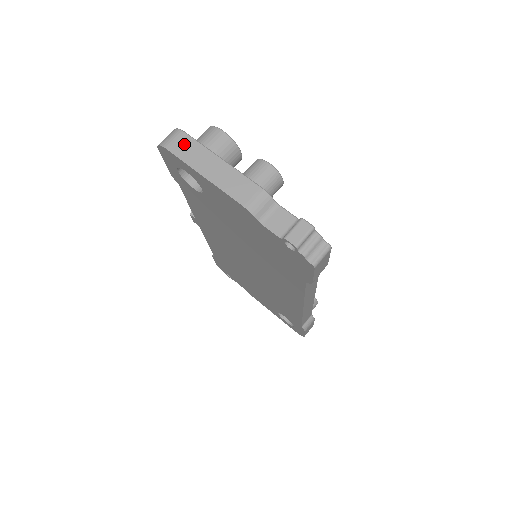
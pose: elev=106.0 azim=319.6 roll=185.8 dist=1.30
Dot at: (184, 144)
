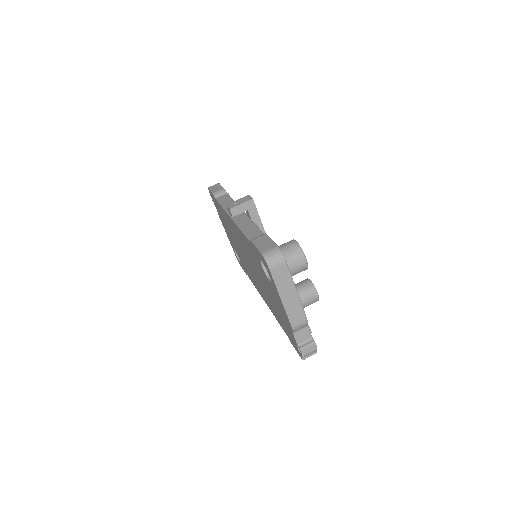
Dot at: (282, 272)
